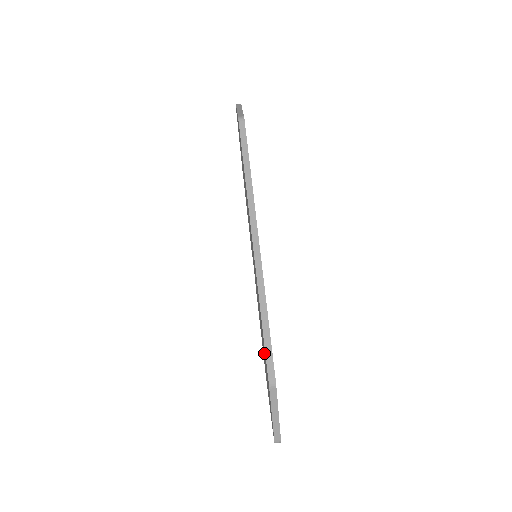
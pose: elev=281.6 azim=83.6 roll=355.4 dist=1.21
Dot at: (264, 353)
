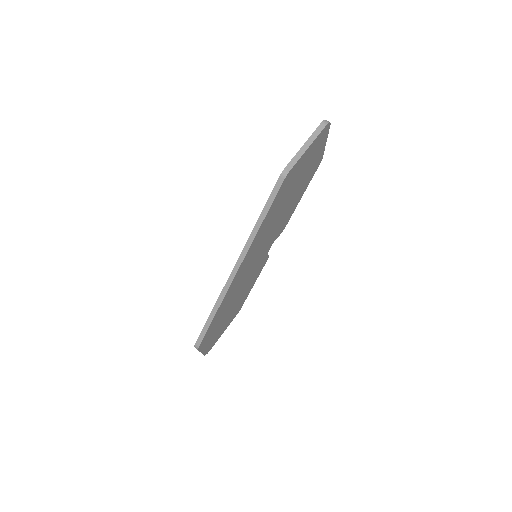
Dot at: occluded
